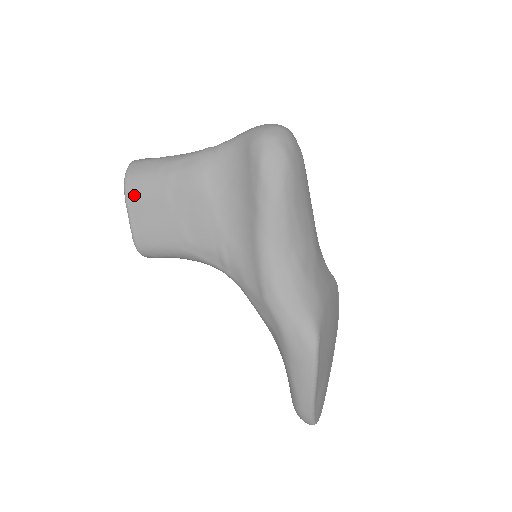
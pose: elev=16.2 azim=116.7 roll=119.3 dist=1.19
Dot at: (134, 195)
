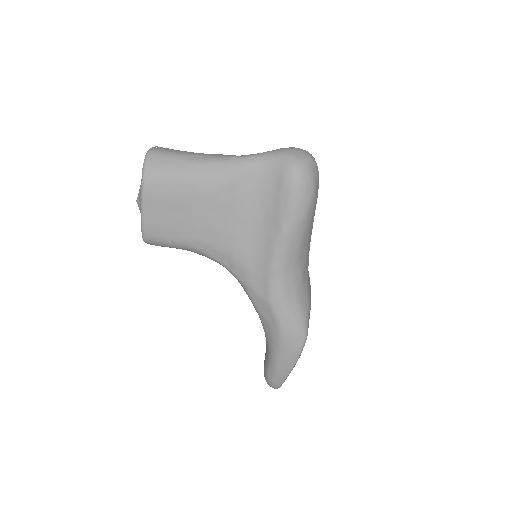
Dot at: (153, 190)
